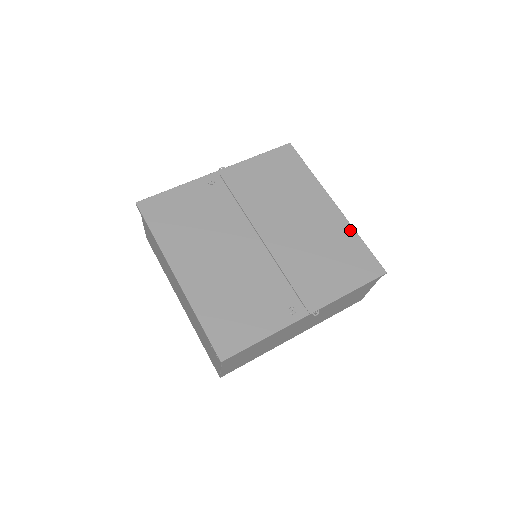
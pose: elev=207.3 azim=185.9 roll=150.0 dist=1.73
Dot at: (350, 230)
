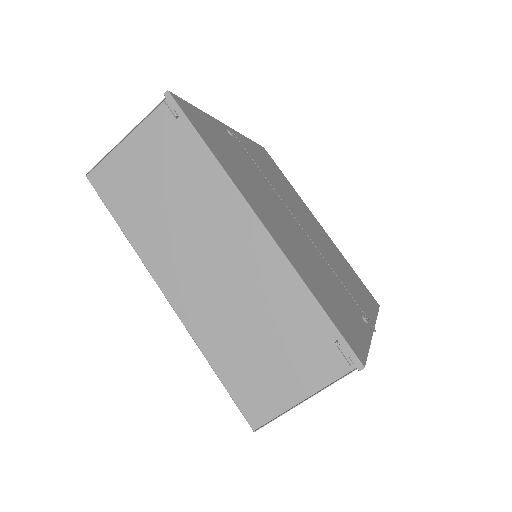
Dot at: (342, 255)
